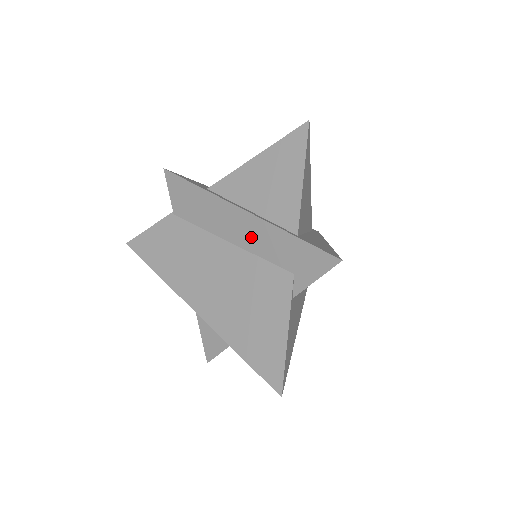
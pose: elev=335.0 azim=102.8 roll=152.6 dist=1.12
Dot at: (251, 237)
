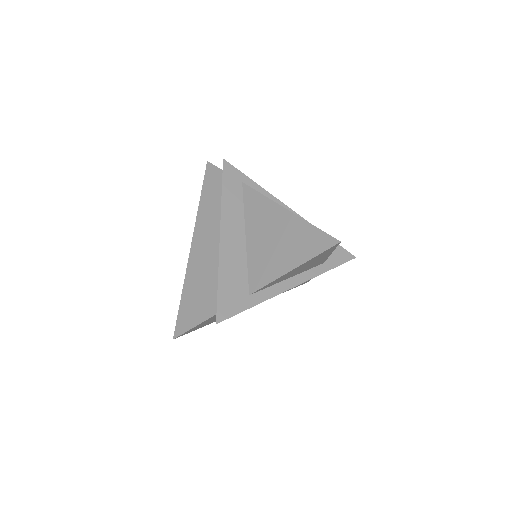
Dot at: occluded
